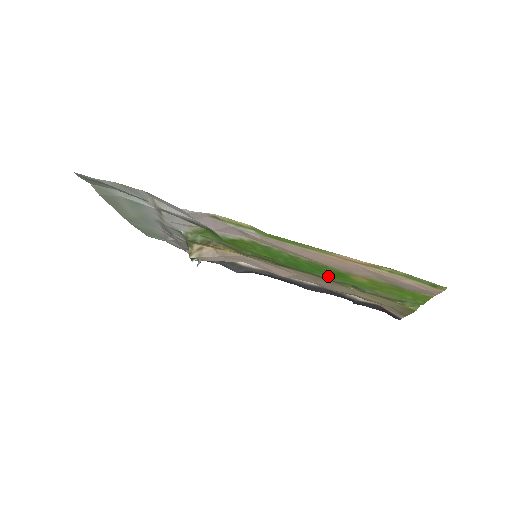
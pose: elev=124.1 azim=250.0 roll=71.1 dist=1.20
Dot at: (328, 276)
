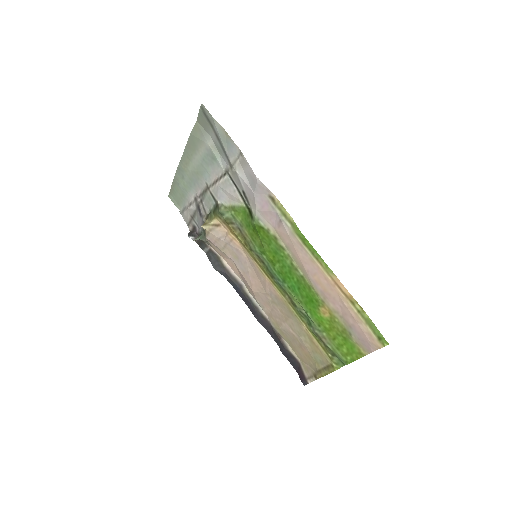
Dot at: (300, 300)
